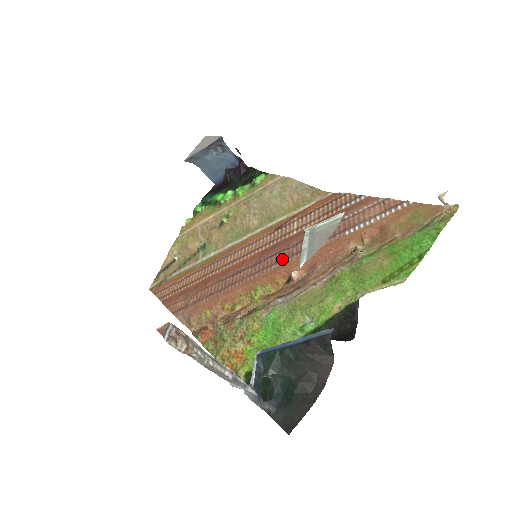
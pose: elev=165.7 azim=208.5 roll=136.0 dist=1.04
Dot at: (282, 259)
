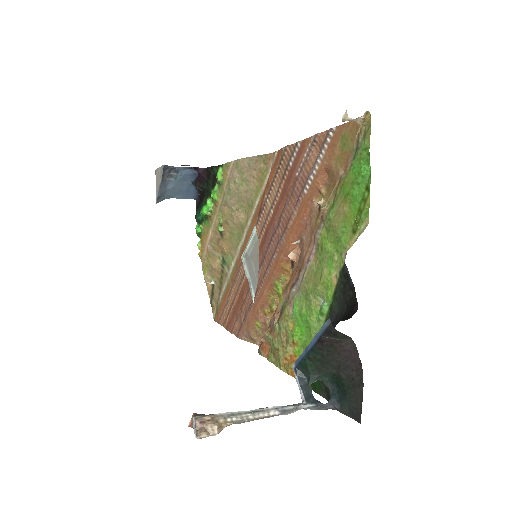
Dot at: (276, 245)
